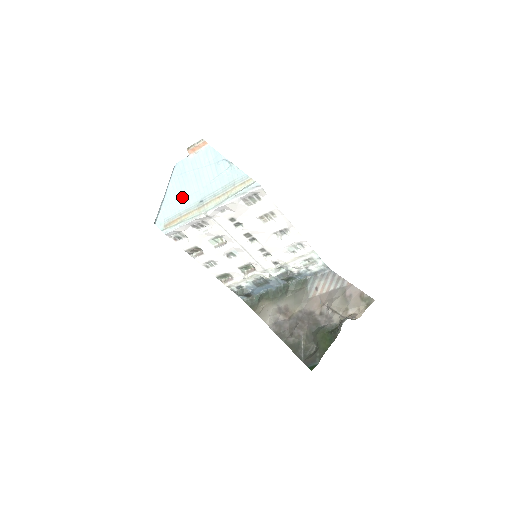
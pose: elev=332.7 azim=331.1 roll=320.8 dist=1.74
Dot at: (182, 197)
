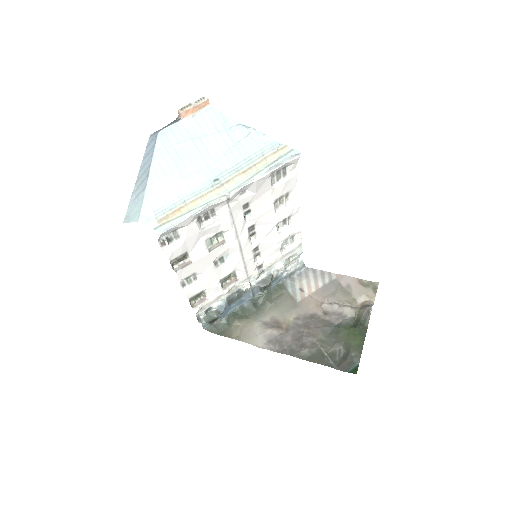
Dot at: (181, 177)
